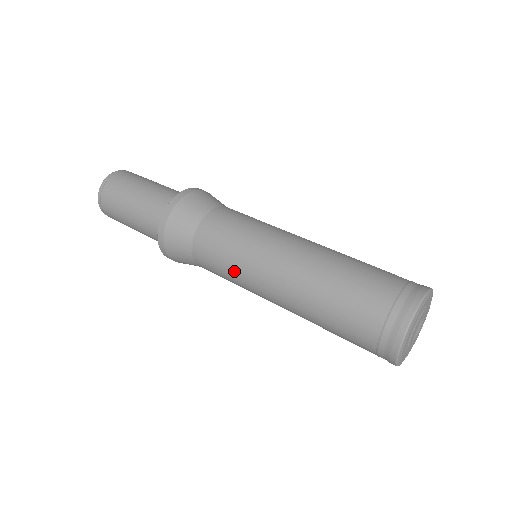
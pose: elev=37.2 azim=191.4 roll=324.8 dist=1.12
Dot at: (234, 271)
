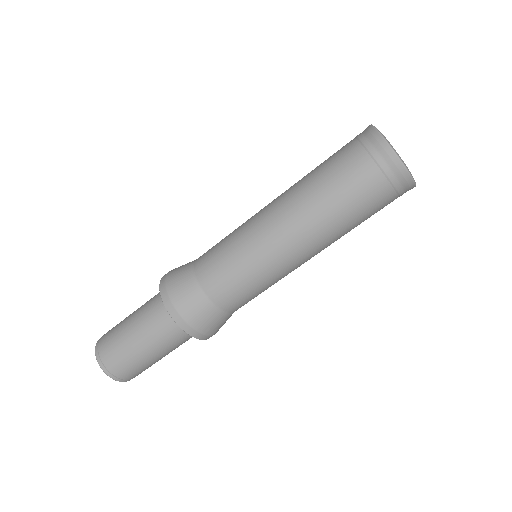
Dot at: (258, 274)
